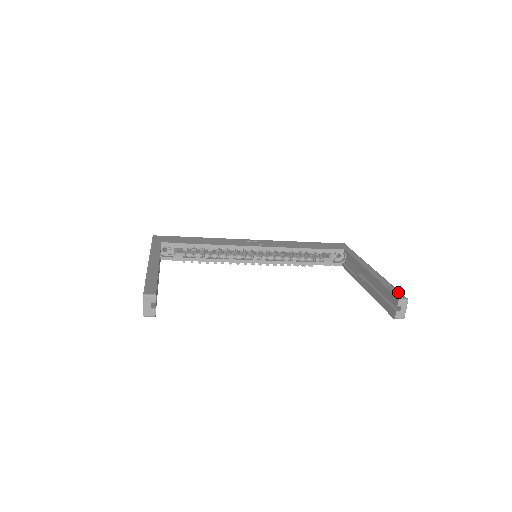
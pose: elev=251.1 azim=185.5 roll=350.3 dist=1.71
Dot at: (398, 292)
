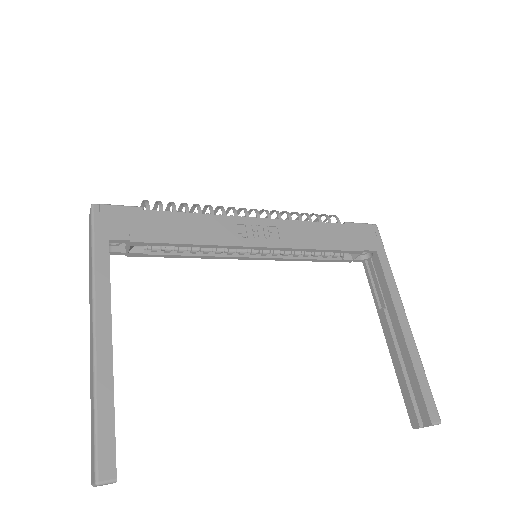
Dot at: (432, 403)
